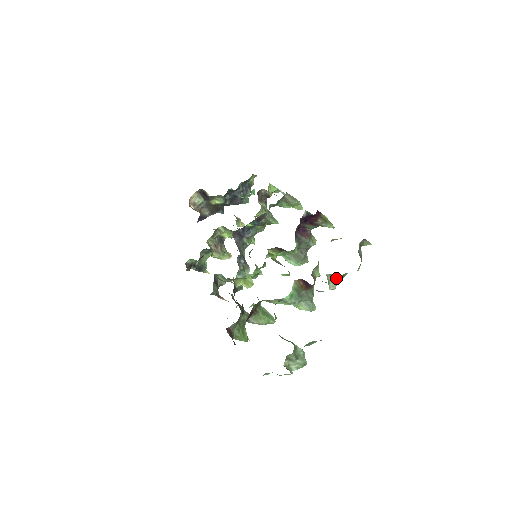
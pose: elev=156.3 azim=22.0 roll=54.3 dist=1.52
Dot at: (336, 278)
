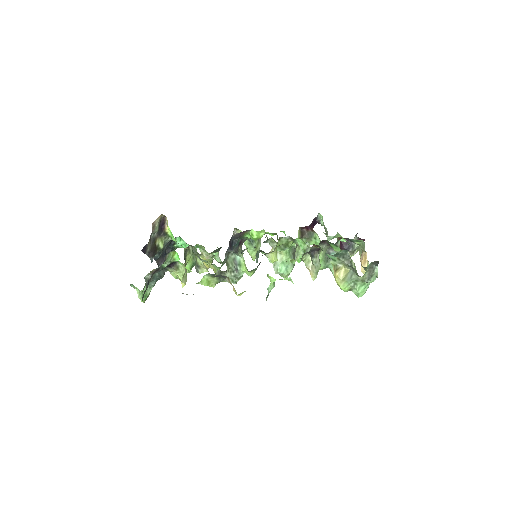
Dot at: occluded
